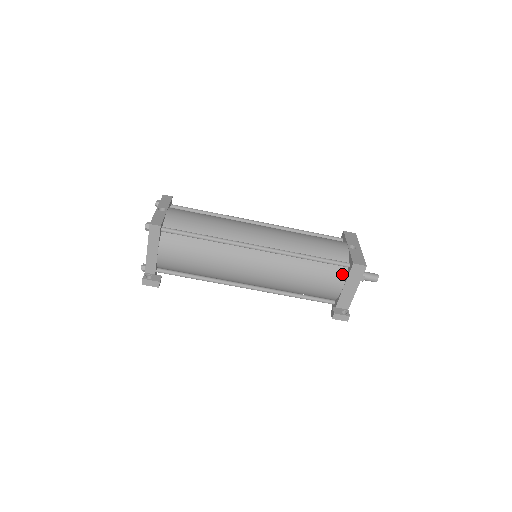
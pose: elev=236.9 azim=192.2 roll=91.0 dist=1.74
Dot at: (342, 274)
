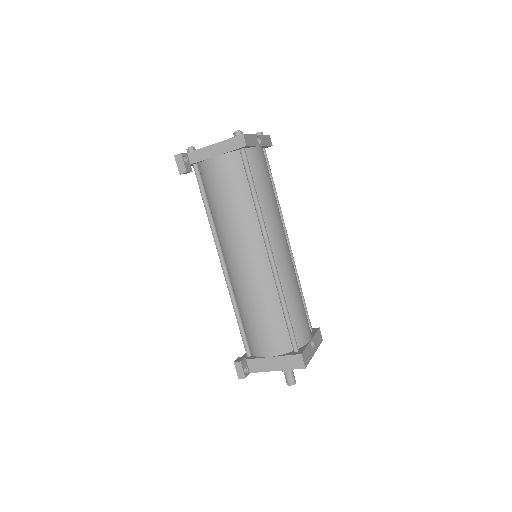
Dot at: (284, 349)
